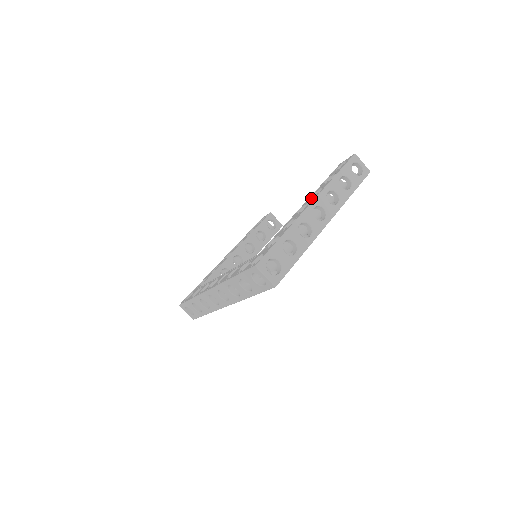
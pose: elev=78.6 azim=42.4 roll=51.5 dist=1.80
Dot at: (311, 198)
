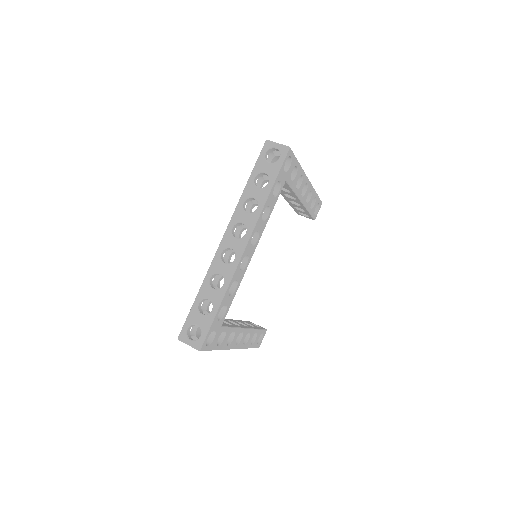
Dot at: occluded
